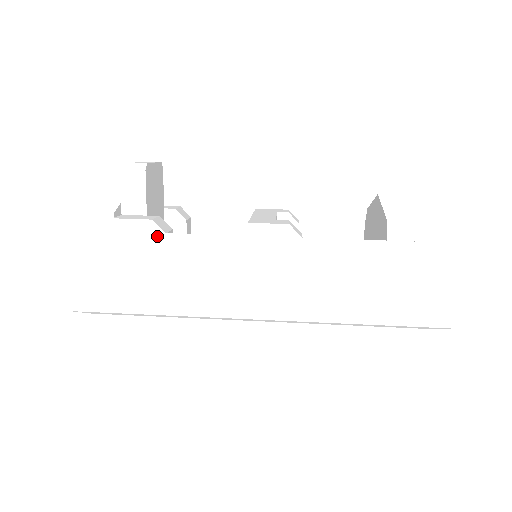
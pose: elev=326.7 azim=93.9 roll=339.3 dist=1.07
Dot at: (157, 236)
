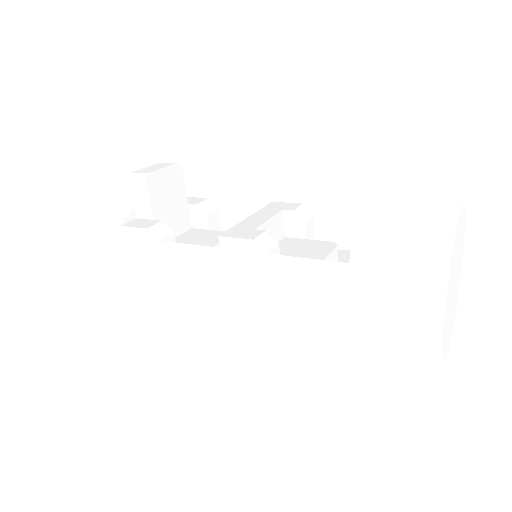
Dot at: (152, 243)
